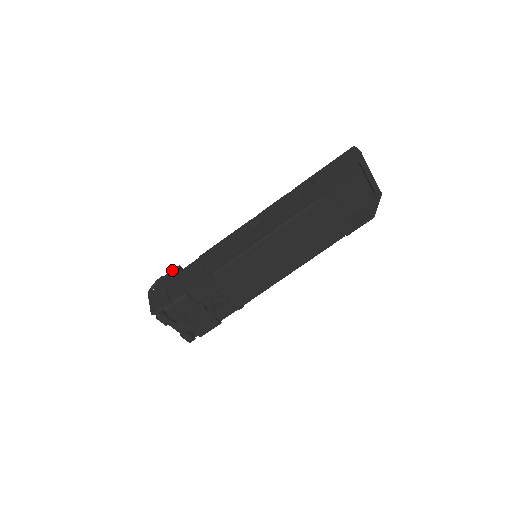
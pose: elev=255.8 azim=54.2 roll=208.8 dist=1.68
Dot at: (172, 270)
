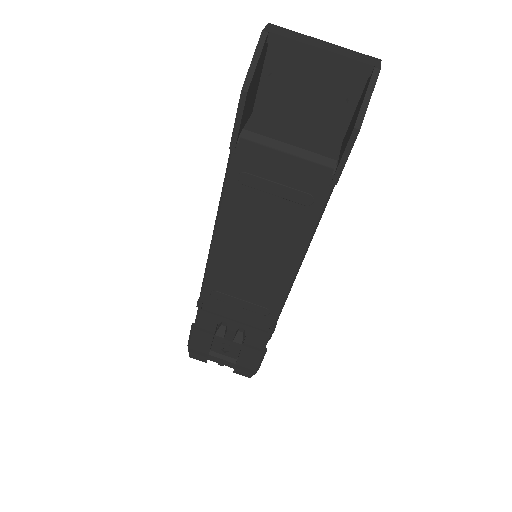
Dot at: occluded
